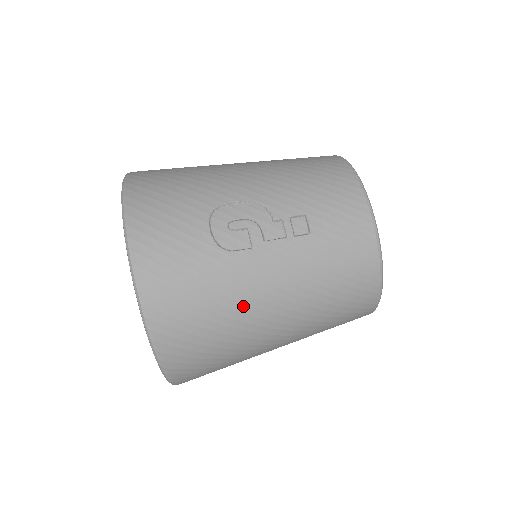
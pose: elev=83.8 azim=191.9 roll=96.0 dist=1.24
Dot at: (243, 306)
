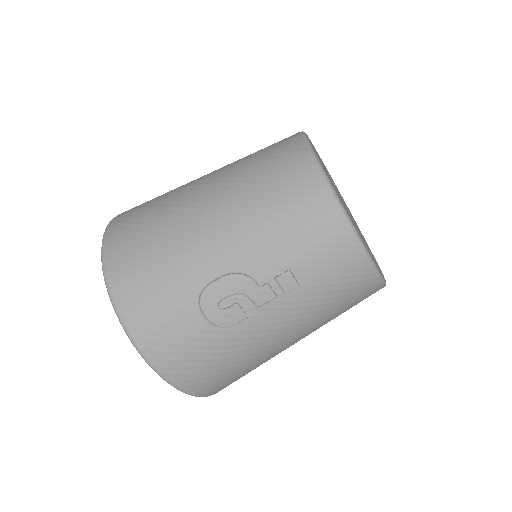
Dot at: (258, 353)
